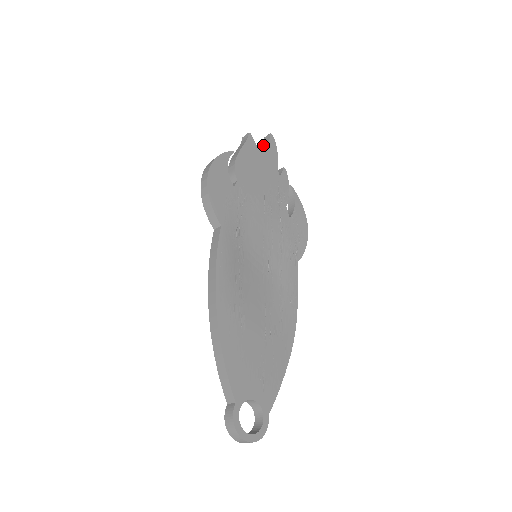
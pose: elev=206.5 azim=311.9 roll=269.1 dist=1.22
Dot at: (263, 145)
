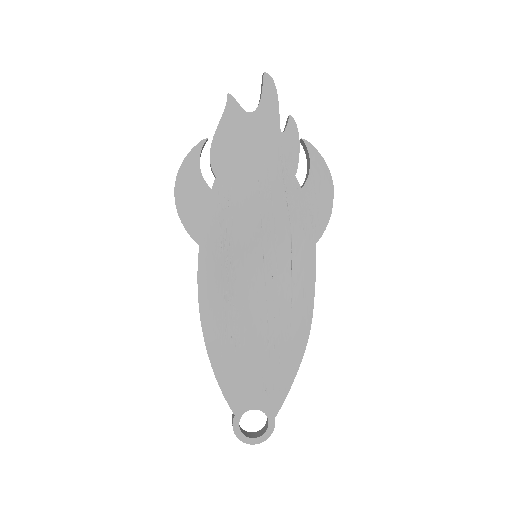
Dot at: occluded
